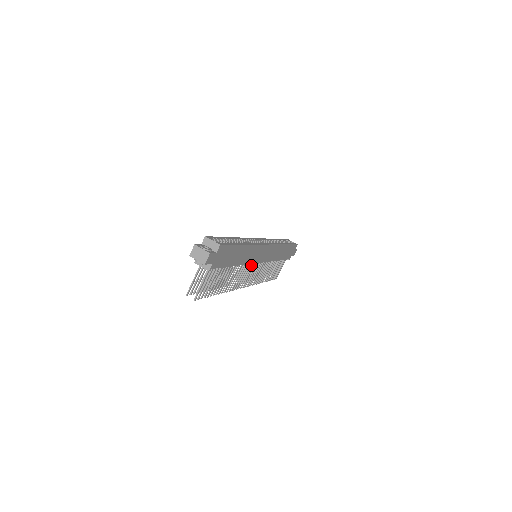
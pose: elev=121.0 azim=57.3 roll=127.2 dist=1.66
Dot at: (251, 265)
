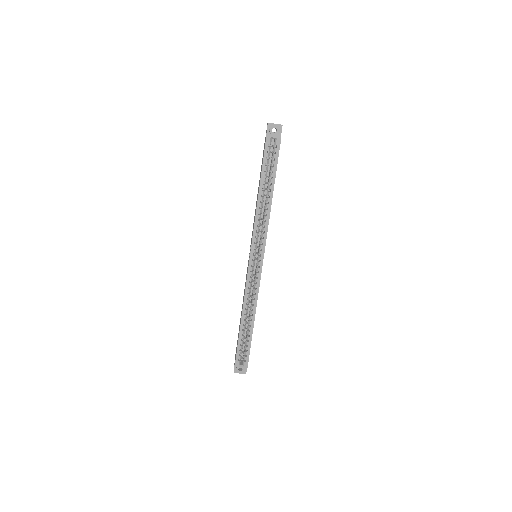
Dot at: occluded
